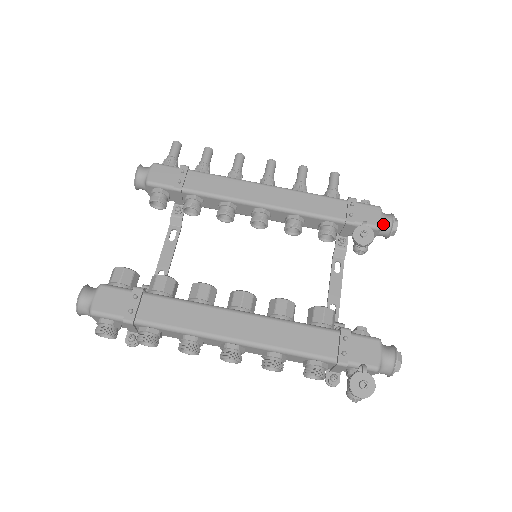
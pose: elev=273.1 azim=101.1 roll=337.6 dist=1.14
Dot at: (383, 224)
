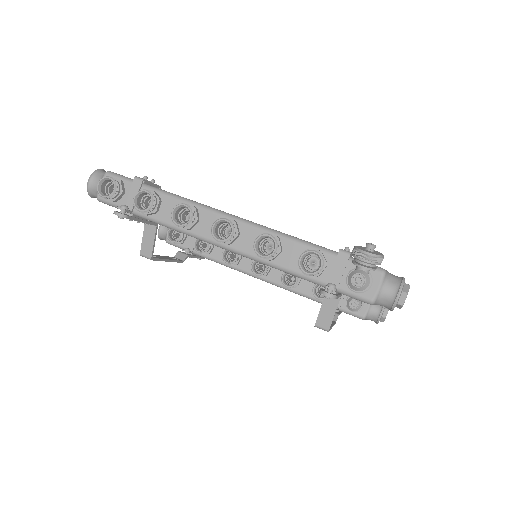
Dot at: occluded
